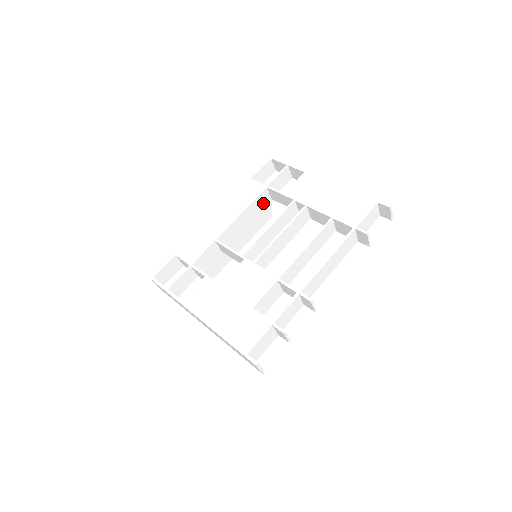
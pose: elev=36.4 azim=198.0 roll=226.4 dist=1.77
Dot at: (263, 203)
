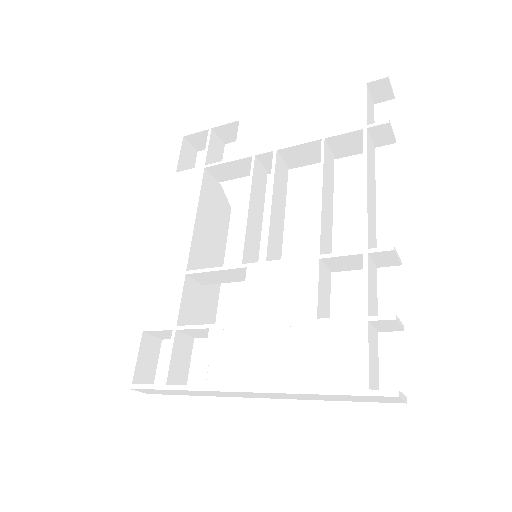
Dot at: (212, 192)
